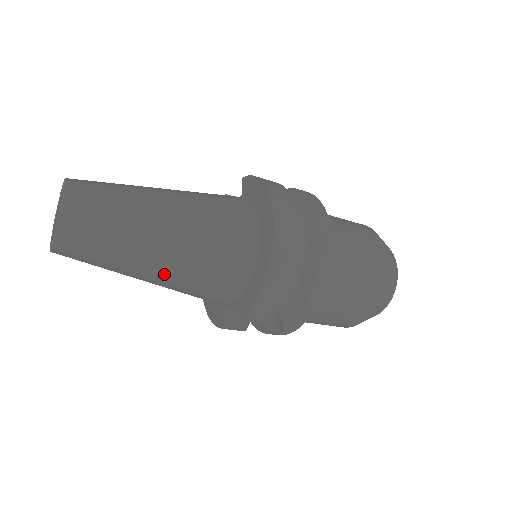
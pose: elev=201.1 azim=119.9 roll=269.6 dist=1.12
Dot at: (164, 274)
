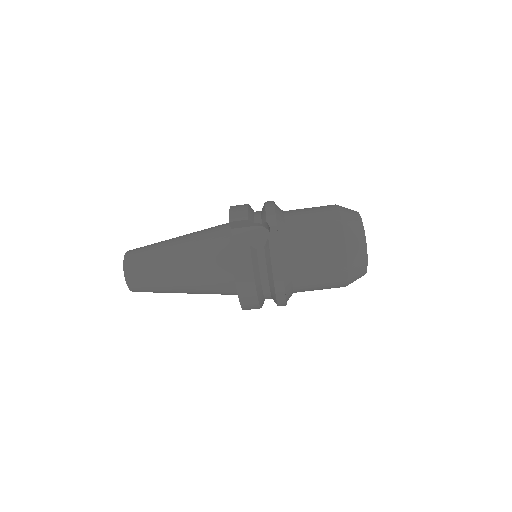
Dot at: (182, 243)
